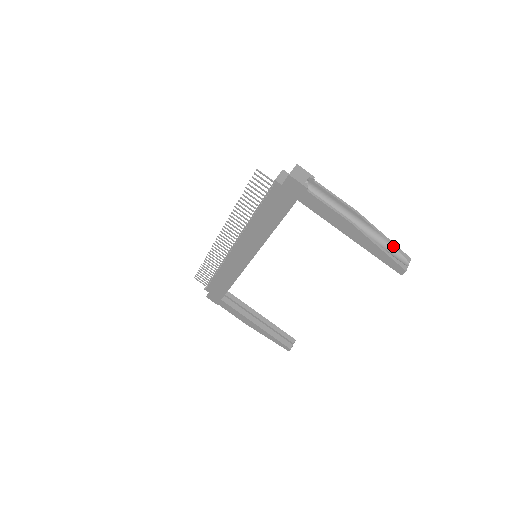
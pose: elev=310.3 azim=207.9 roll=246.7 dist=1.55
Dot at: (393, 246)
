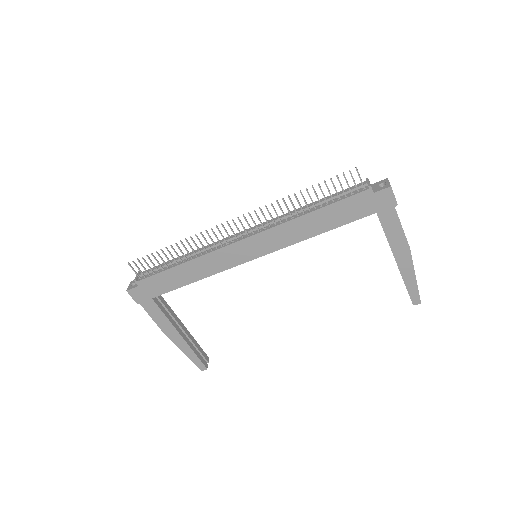
Dot at: occluded
